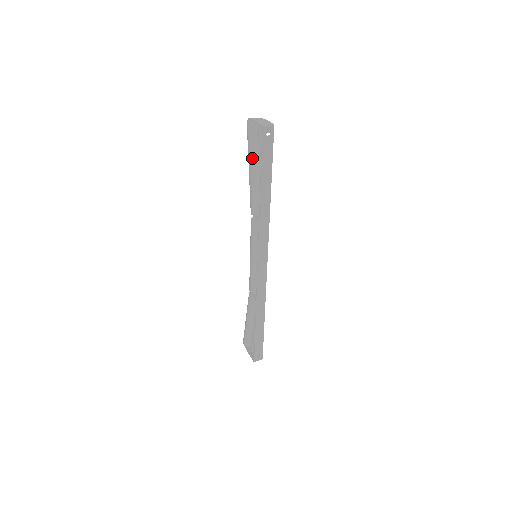
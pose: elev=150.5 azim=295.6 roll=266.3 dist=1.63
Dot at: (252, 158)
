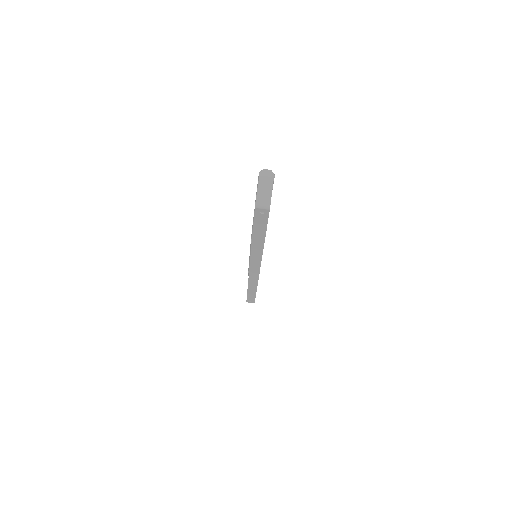
Dot at: occluded
